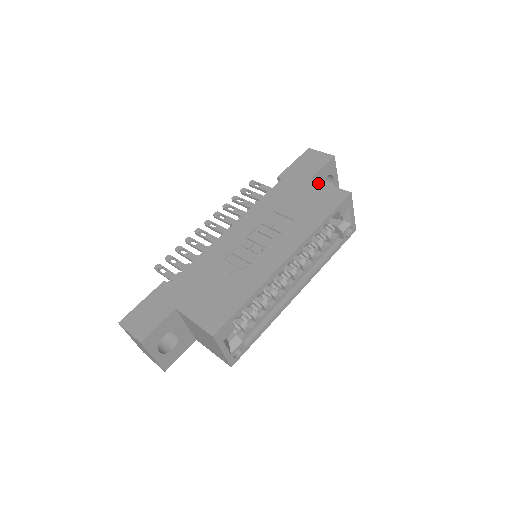
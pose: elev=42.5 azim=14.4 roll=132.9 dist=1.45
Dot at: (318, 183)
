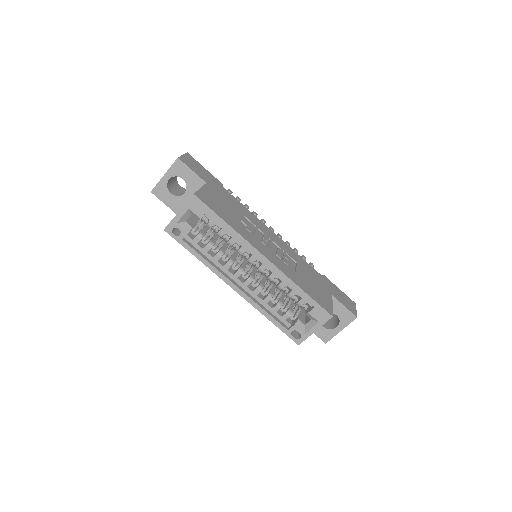
Dot at: (331, 298)
